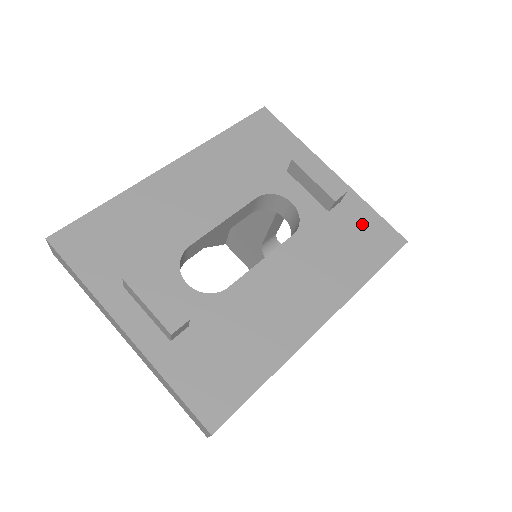
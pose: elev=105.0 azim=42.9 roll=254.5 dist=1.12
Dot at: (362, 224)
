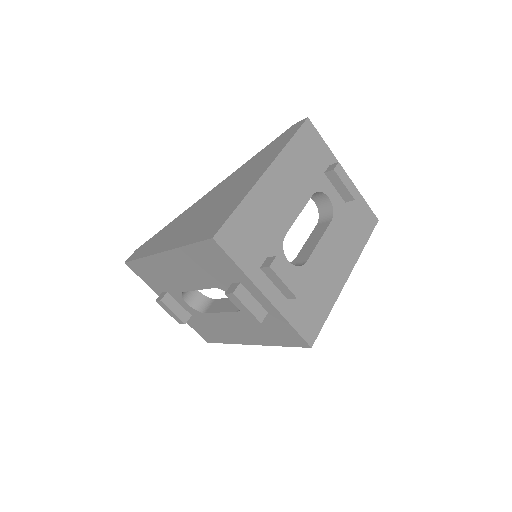
Dot at: (281, 328)
